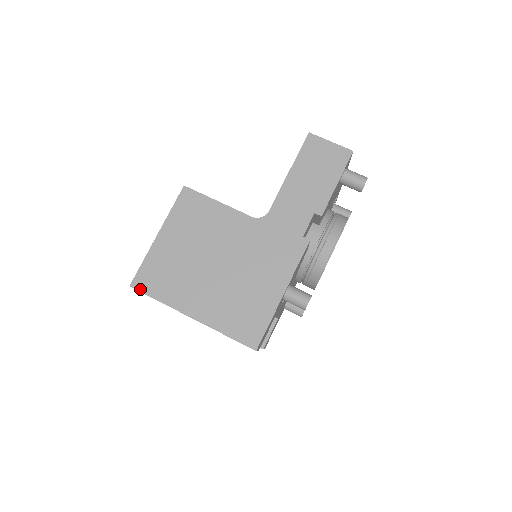
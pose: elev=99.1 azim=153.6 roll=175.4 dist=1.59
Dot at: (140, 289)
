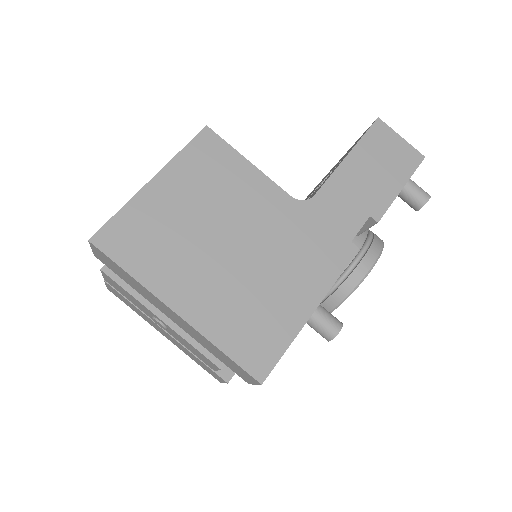
Dot at: (105, 249)
